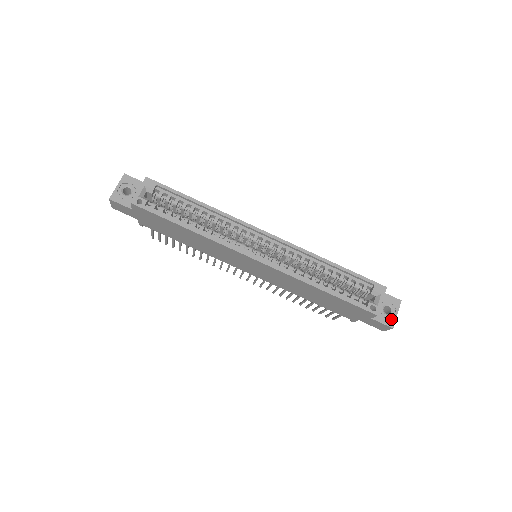
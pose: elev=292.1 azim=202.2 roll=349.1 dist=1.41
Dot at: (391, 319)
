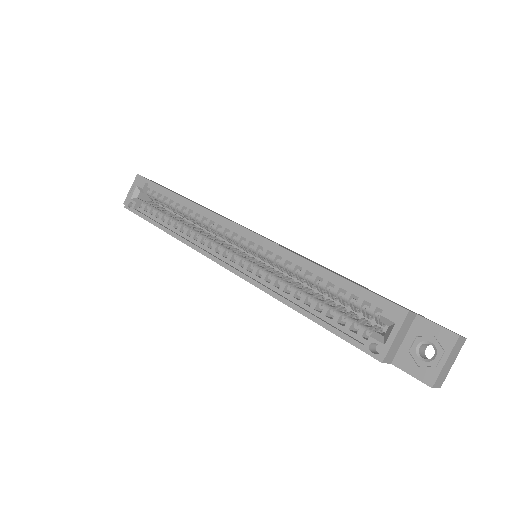
Dot at: (430, 369)
